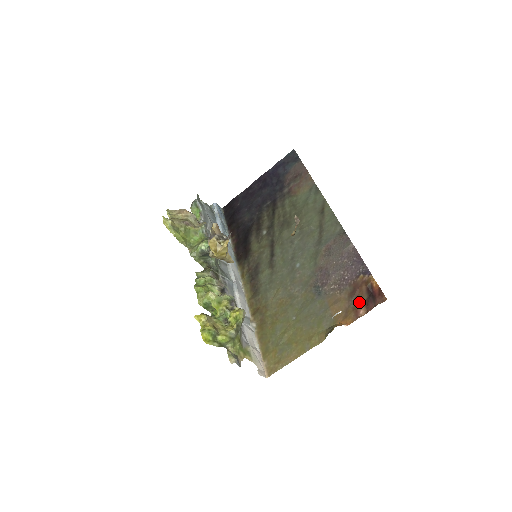
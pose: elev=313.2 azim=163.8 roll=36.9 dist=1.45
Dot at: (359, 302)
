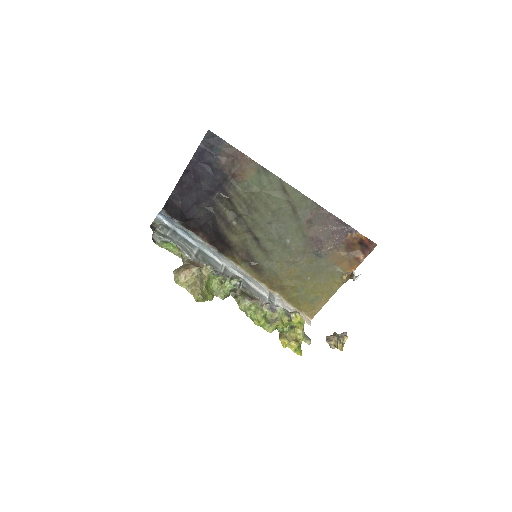
Dot at: (356, 252)
